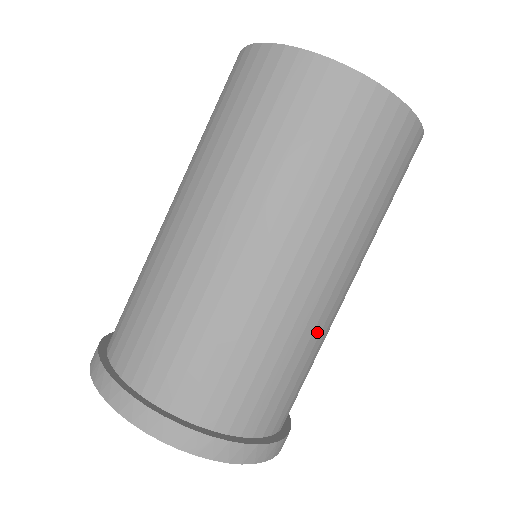
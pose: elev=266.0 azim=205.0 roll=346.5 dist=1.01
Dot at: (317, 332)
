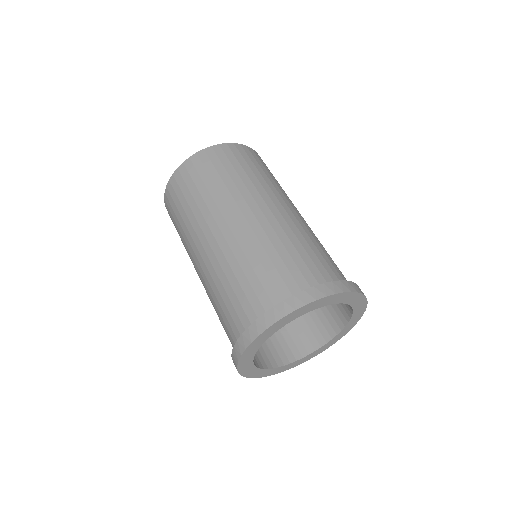
Dot at: occluded
